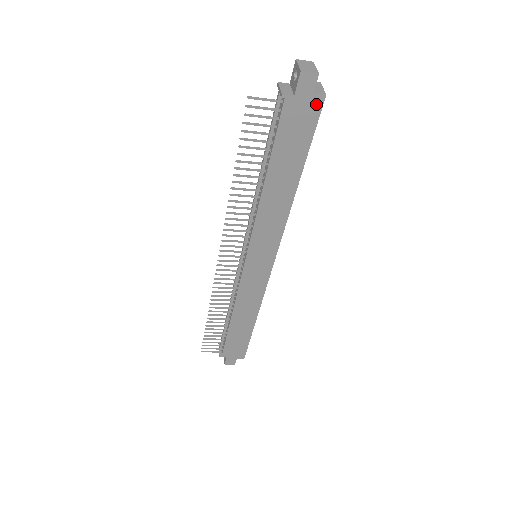
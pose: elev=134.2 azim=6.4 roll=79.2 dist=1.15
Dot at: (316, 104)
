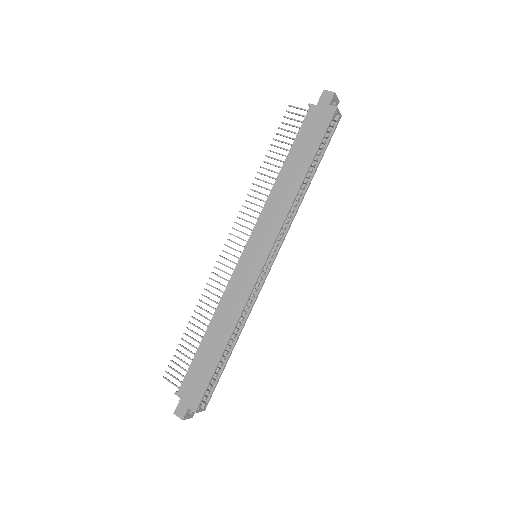
Dot at: (330, 113)
